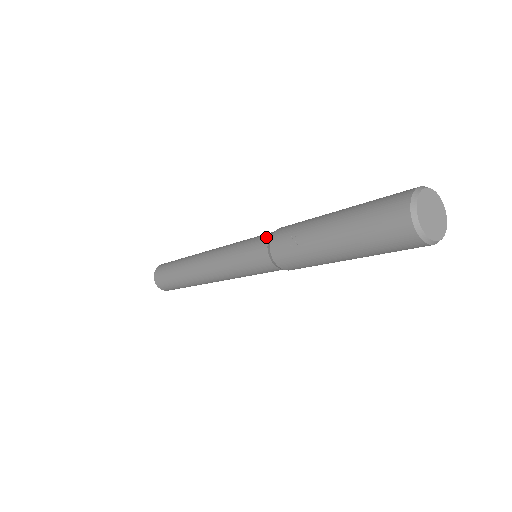
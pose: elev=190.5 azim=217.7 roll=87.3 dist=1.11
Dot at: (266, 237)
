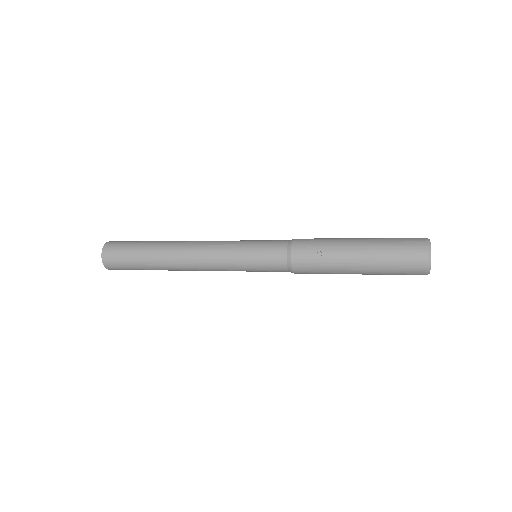
Dot at: (283, 245)
